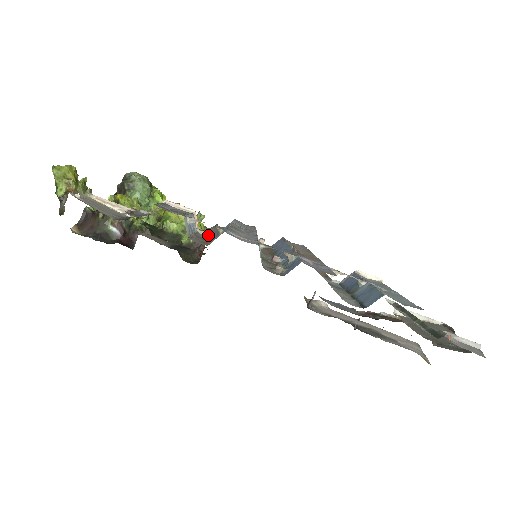
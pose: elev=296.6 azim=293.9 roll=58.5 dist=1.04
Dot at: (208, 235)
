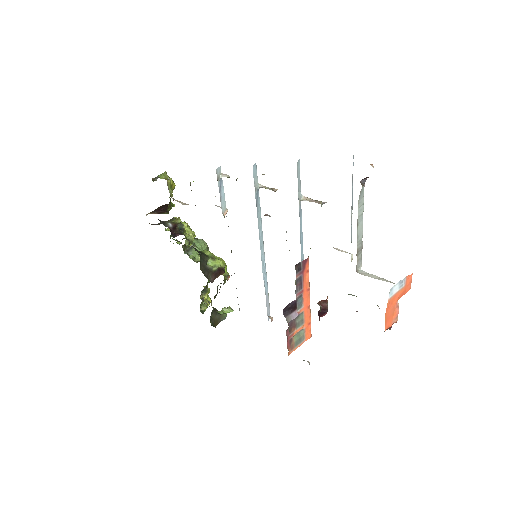
Dot at: occluded
